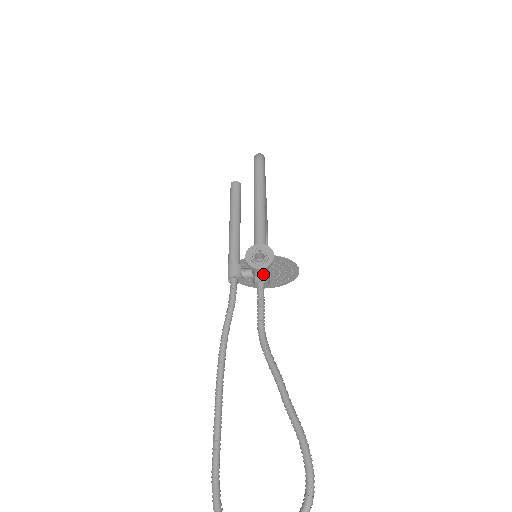
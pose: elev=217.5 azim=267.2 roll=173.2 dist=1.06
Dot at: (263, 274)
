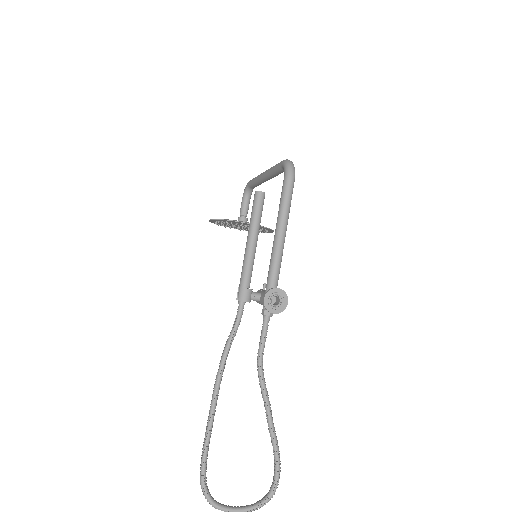
Dot at: occluded
